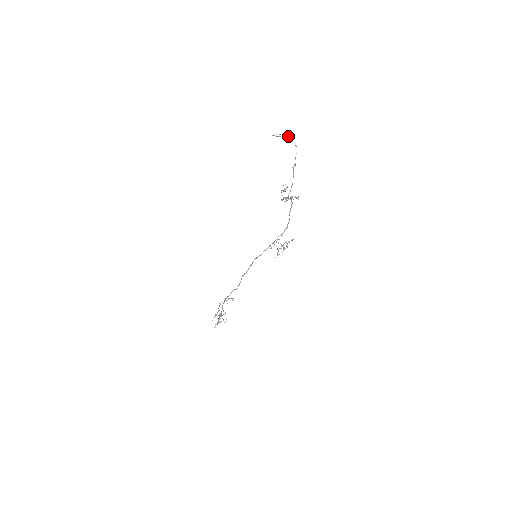
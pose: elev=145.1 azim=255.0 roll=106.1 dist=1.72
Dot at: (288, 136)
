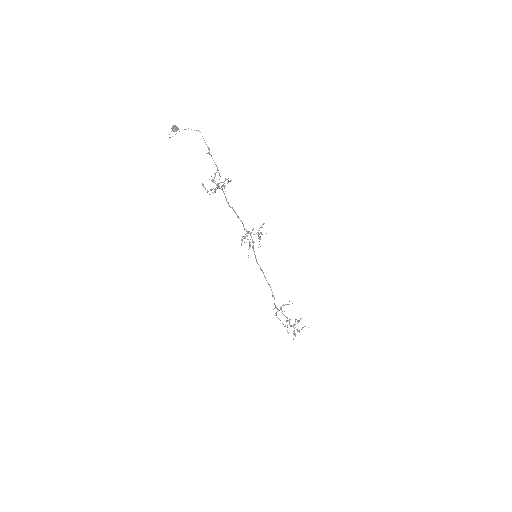
Dot at: (172, 129)
